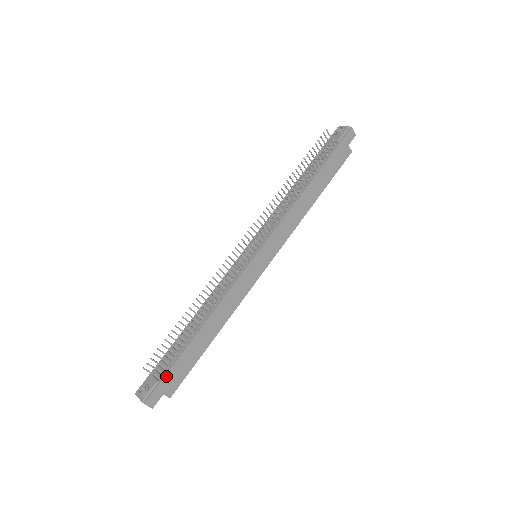
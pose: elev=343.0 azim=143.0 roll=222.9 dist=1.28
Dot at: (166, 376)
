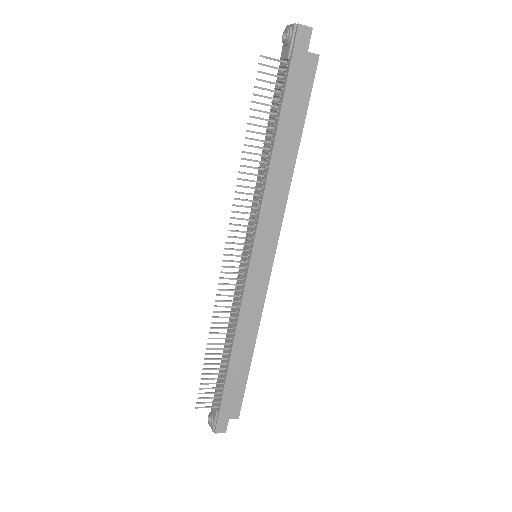
Dot at: (221, 406)
